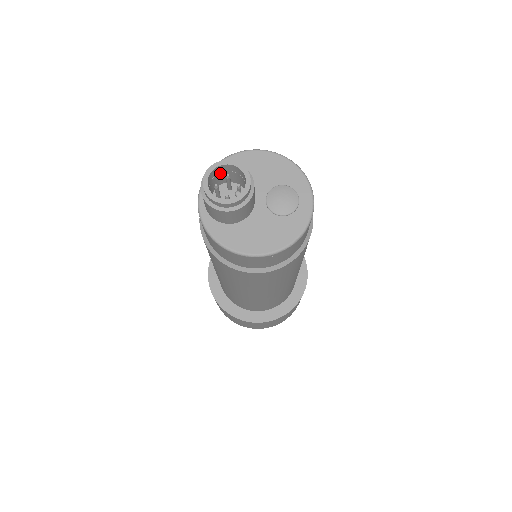
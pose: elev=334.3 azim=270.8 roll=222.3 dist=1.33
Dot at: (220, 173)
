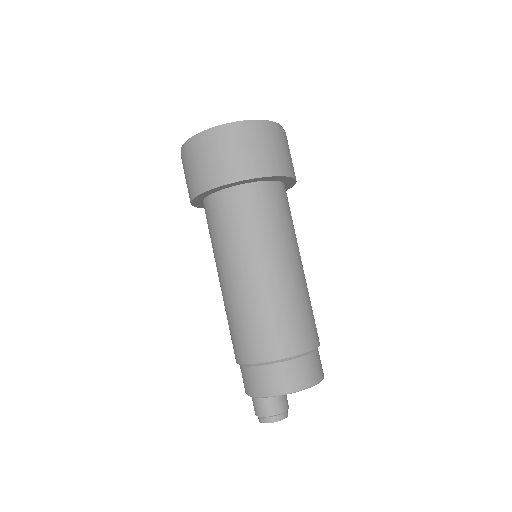
Dot at: (267, 412)
